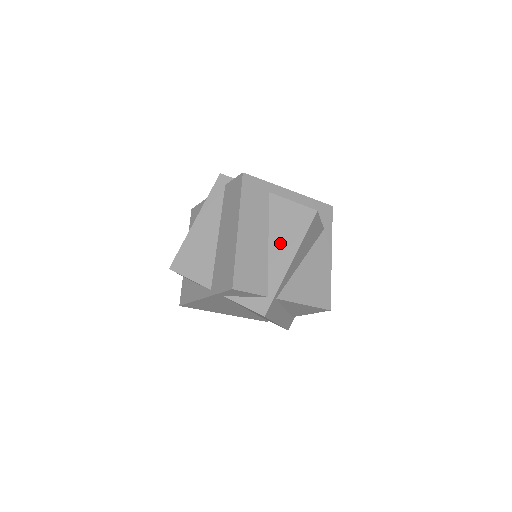
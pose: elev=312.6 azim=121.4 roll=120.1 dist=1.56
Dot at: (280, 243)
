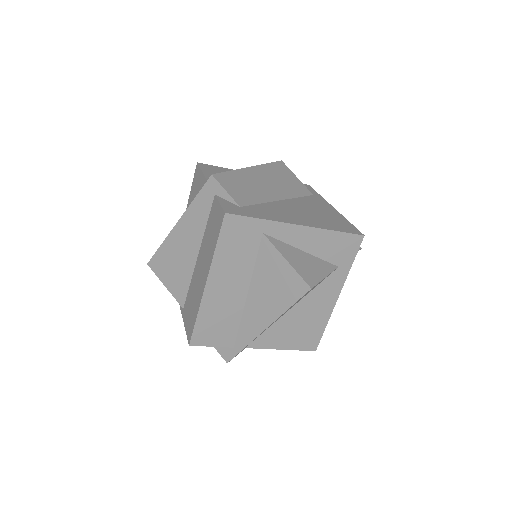
Dot at: (259, 302)
